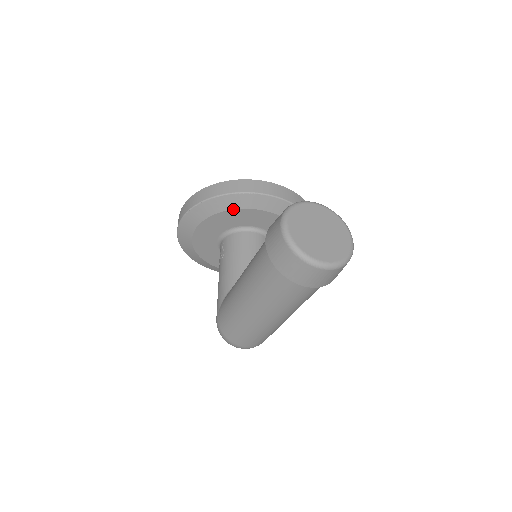
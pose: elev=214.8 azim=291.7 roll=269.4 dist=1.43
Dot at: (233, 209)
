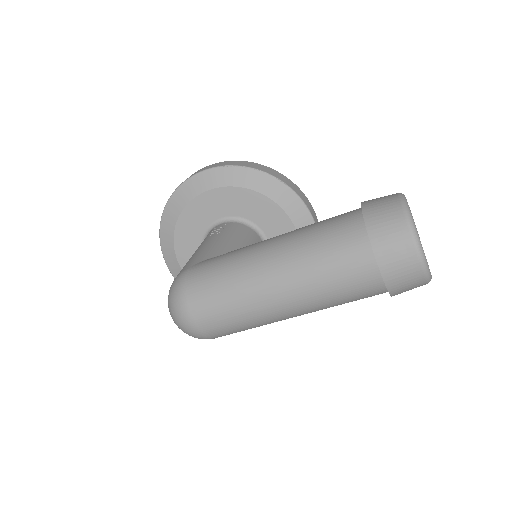
Dot at: (271, 198)
